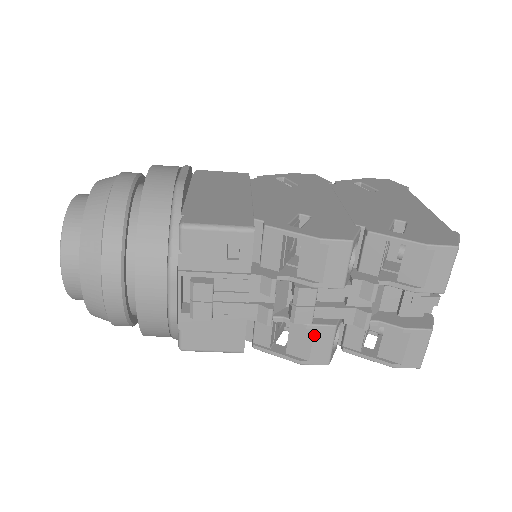
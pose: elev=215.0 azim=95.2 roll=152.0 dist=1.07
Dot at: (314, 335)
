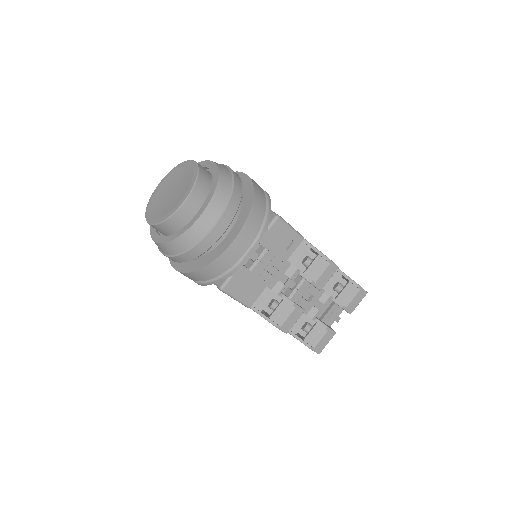
Dot at: (293, 311)
